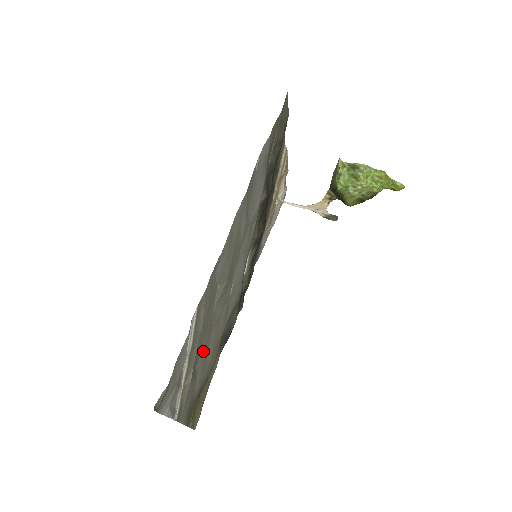
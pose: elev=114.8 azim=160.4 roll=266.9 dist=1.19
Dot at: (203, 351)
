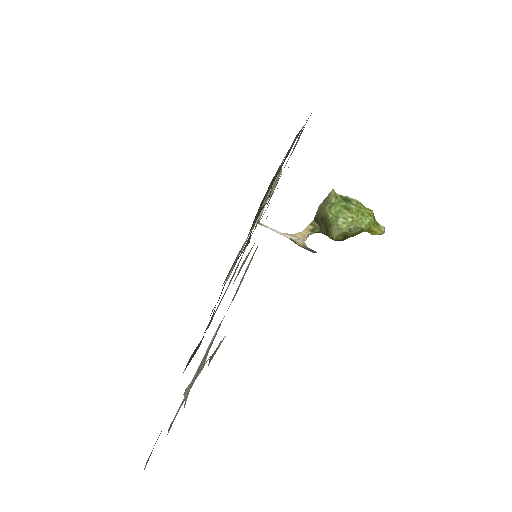
Dot at: occluded
